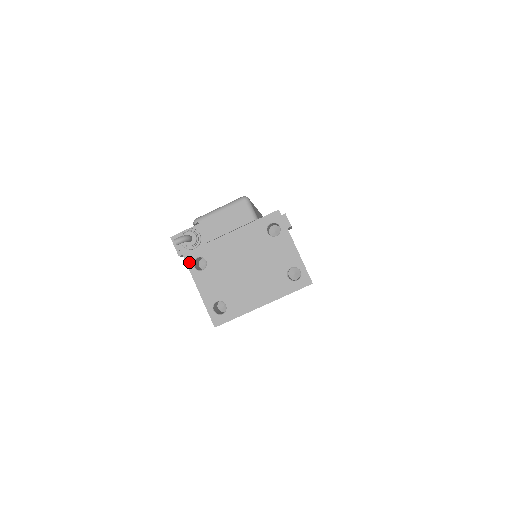
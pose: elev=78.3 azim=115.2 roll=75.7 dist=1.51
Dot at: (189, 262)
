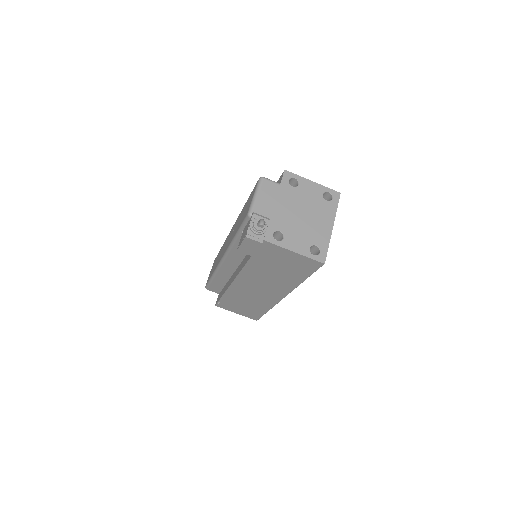
Dot at: (272, 241)
